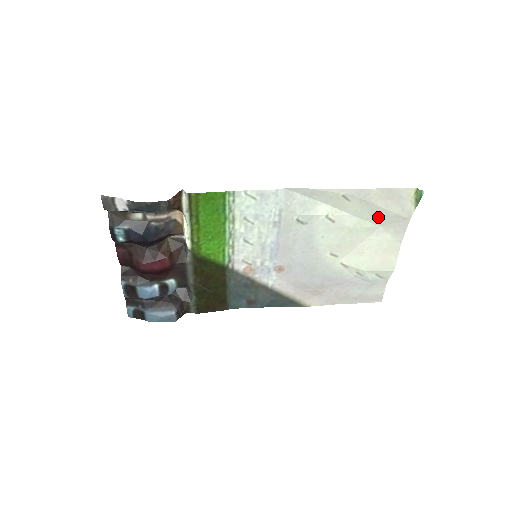
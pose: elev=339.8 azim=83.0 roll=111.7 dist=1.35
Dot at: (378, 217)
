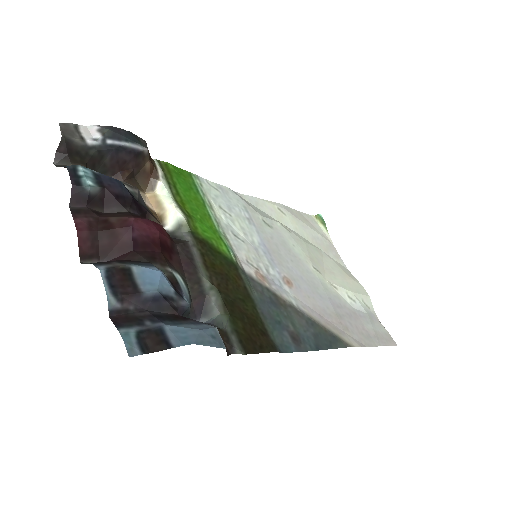
Dot at: (313, 239)
